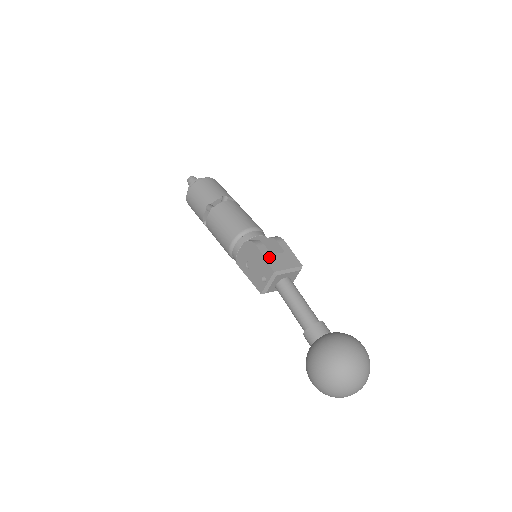
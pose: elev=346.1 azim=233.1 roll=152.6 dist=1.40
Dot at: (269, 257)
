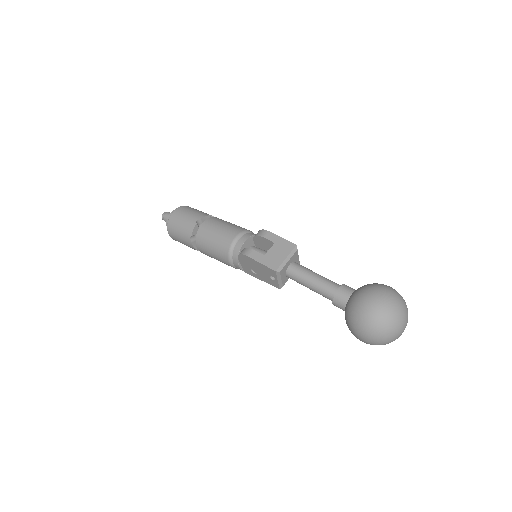
Dot at: (264, 259)
